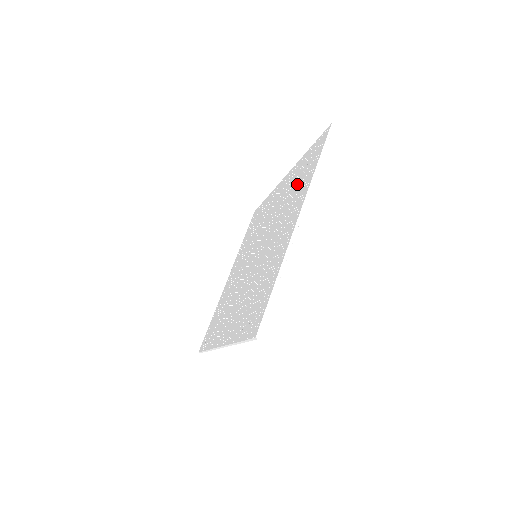
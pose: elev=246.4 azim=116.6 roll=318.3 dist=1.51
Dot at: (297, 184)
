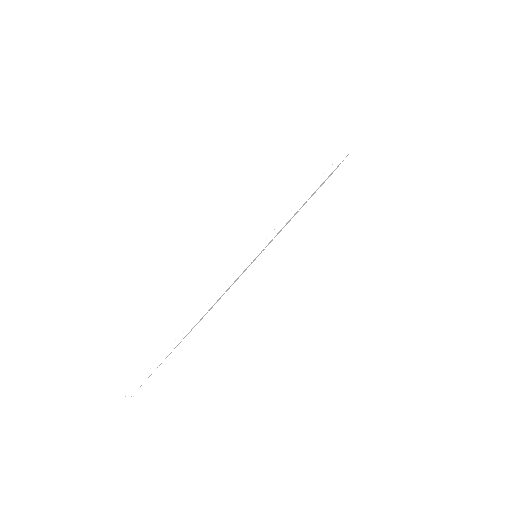
Dot at: occluded
